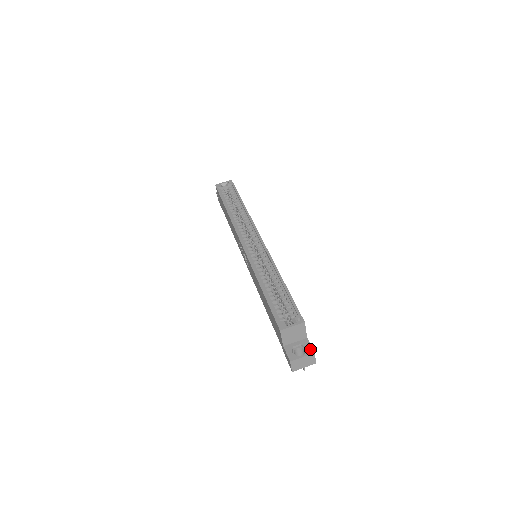
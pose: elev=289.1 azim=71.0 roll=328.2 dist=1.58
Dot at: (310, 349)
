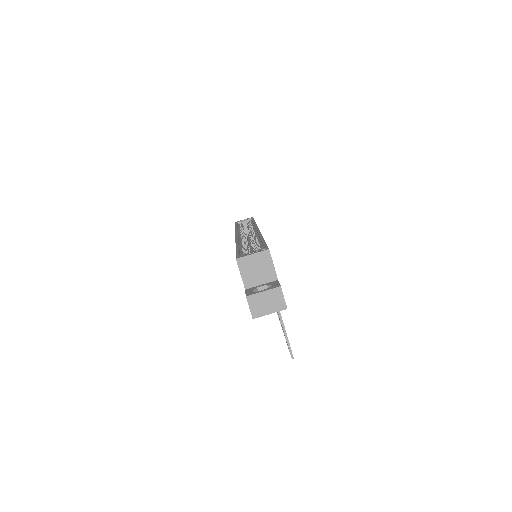
Dot at: (276, 285)
